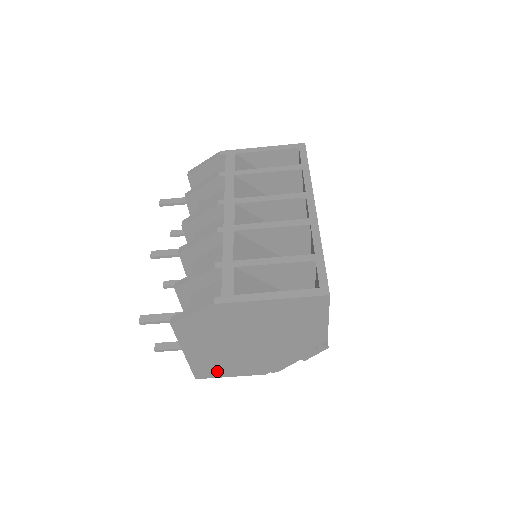
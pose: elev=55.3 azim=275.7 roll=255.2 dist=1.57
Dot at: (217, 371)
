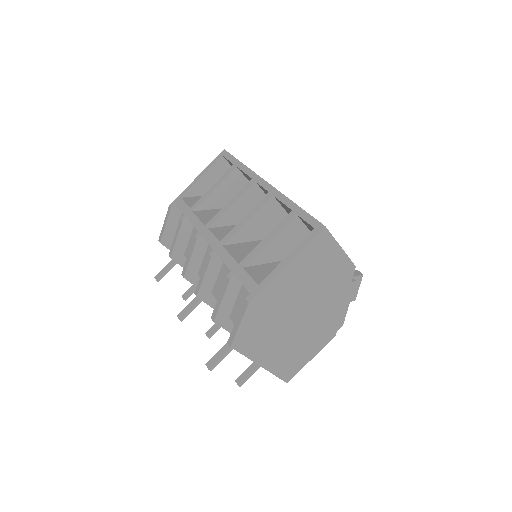
Dot at: (297, 362)
